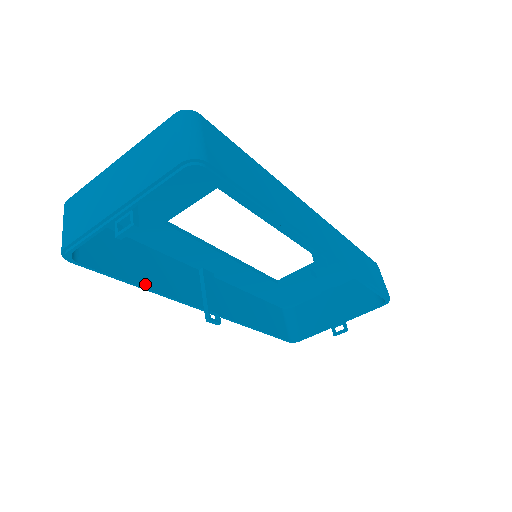
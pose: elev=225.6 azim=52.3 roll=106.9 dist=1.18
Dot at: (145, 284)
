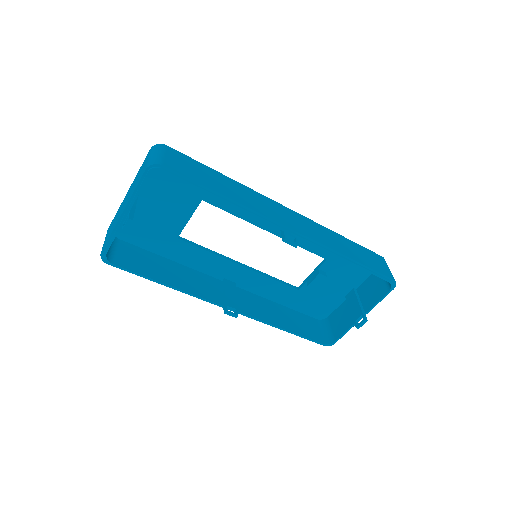
Dot at: (168, 283)
